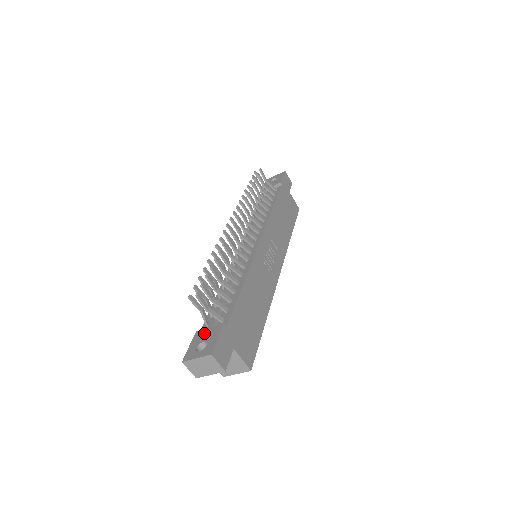
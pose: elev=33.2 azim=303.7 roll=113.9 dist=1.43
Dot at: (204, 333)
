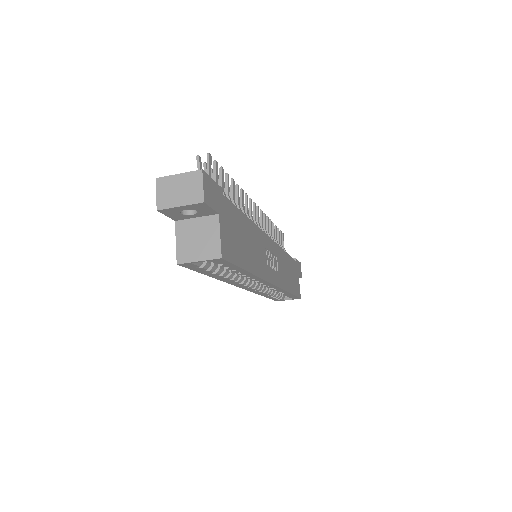
Dot at: occluded
